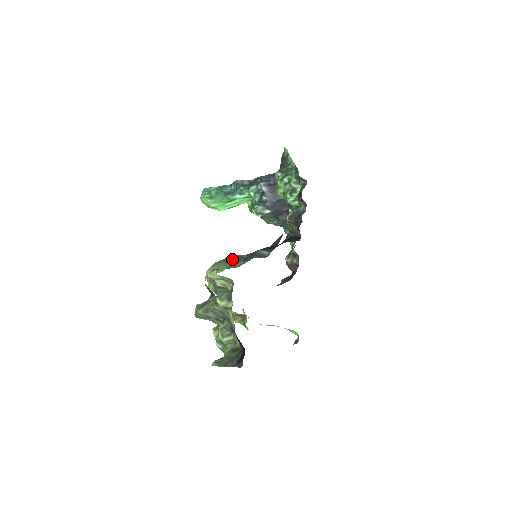
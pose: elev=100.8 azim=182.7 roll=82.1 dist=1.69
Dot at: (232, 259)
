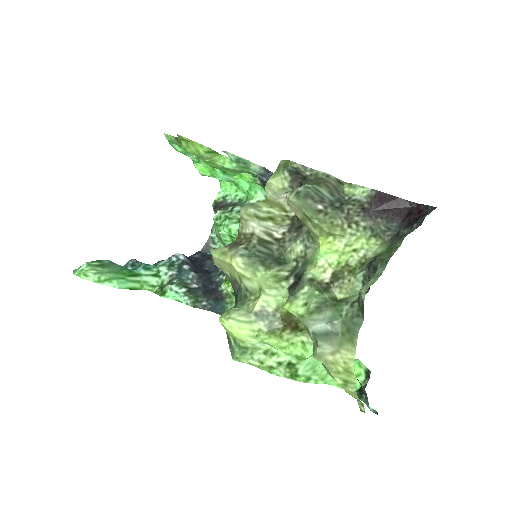
Dot at: occluded
